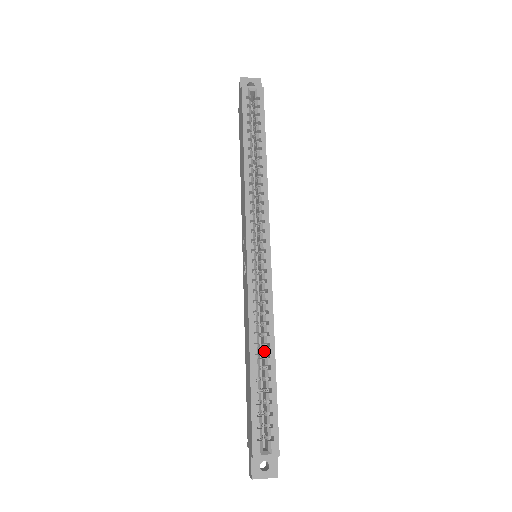
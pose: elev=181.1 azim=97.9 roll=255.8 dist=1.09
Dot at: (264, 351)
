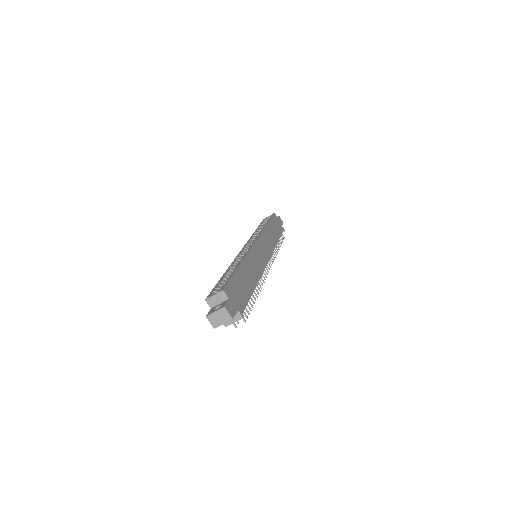
Dot at: occluded
